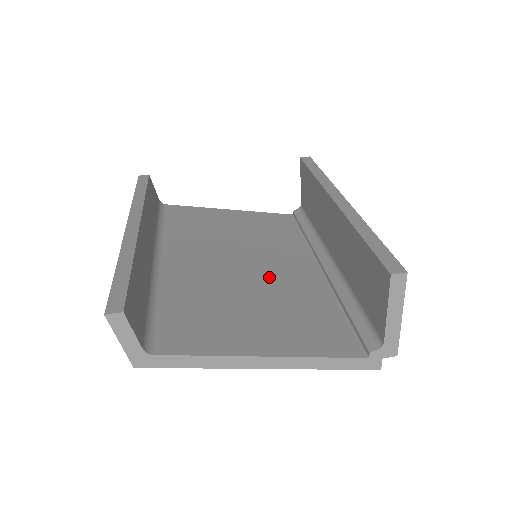
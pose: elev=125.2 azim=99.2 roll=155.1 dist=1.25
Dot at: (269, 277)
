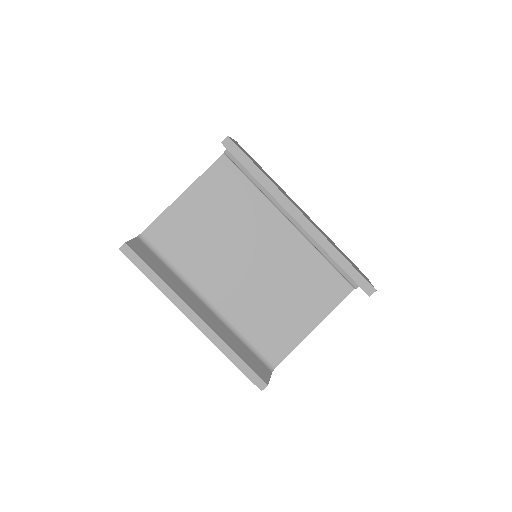
Dot at: (272, 262)
